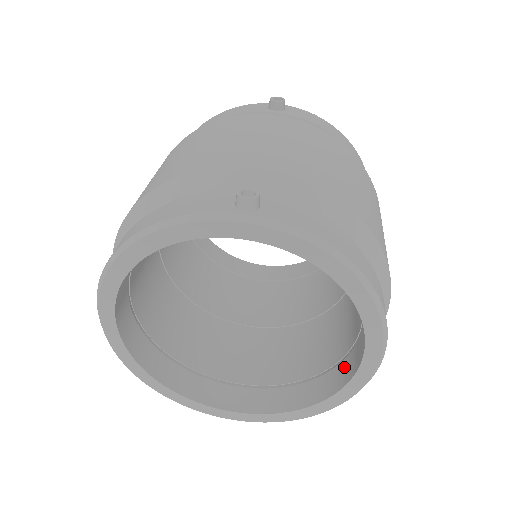
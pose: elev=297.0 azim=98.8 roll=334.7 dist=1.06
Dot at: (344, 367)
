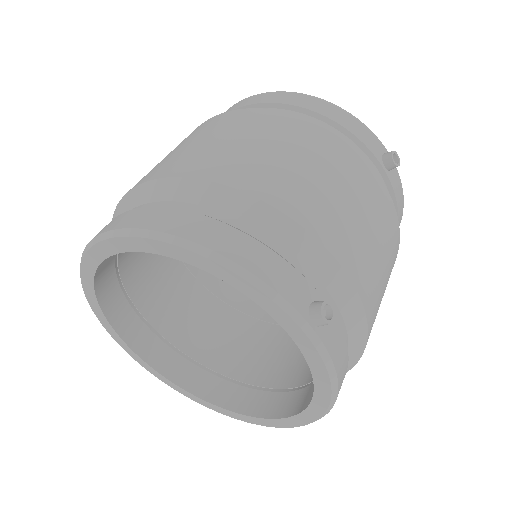
Dot at: (245, 395)
